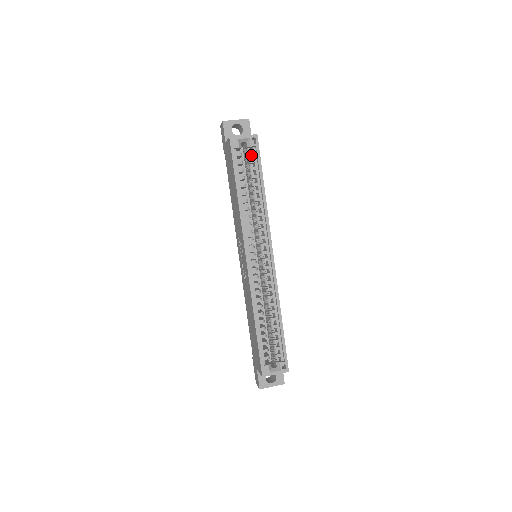
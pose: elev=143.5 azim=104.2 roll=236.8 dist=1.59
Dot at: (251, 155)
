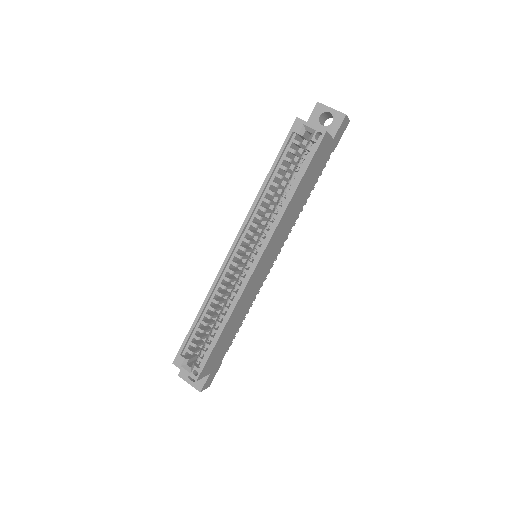
Dot at: (309, 150)
